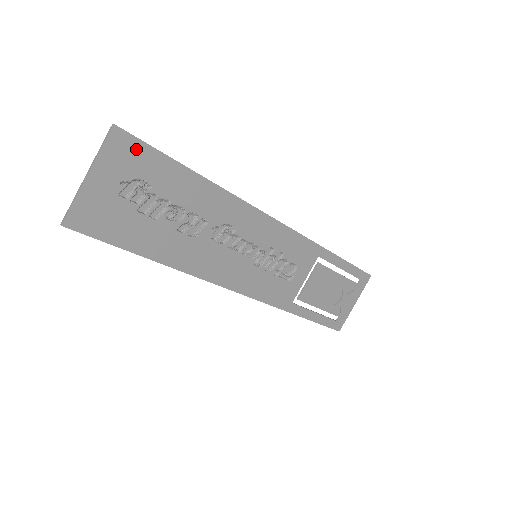
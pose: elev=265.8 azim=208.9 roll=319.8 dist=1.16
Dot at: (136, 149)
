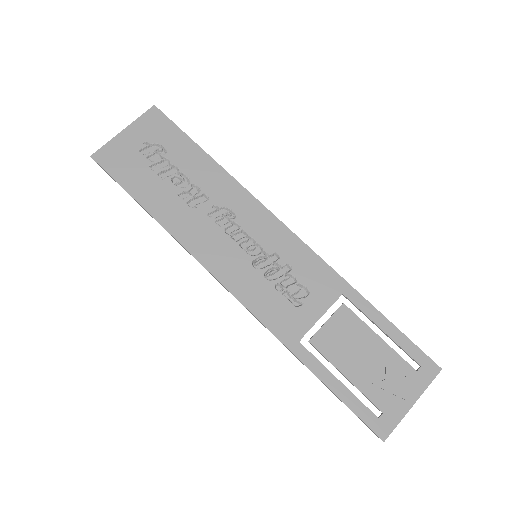
Dot at: (164, 124)
